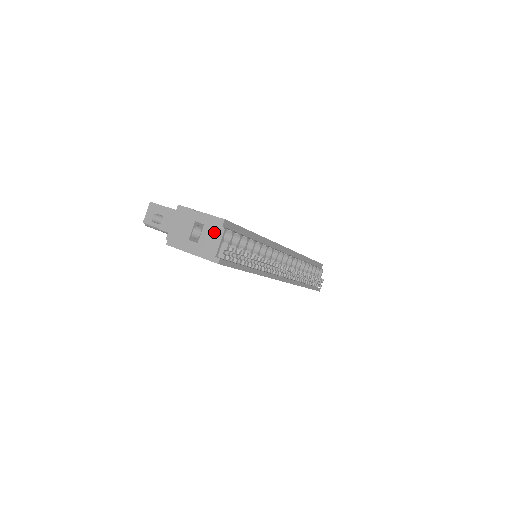
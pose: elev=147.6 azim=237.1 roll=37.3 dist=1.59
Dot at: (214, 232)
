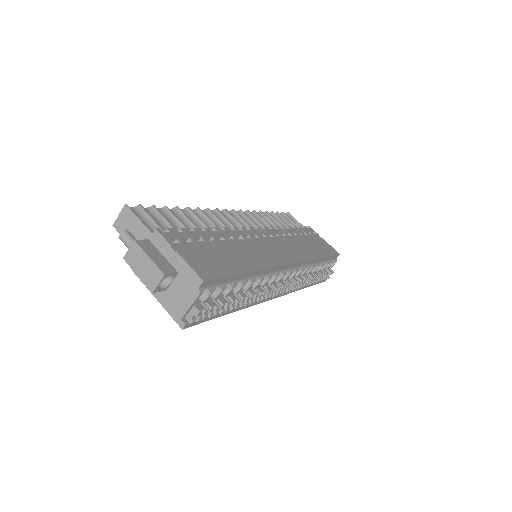
Dot at: (187, 289)
